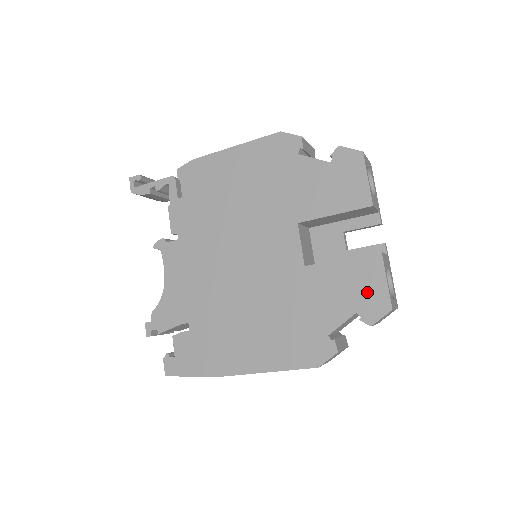
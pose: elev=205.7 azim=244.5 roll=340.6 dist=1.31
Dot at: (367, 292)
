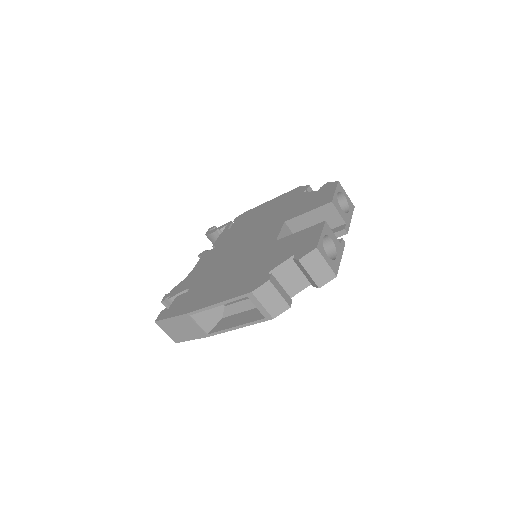
Dot at: (306, 243)
